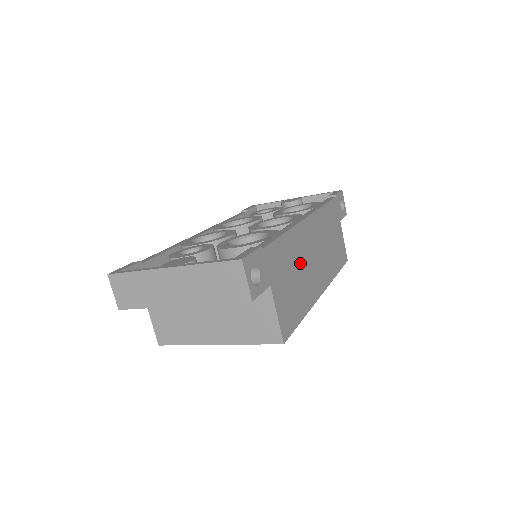
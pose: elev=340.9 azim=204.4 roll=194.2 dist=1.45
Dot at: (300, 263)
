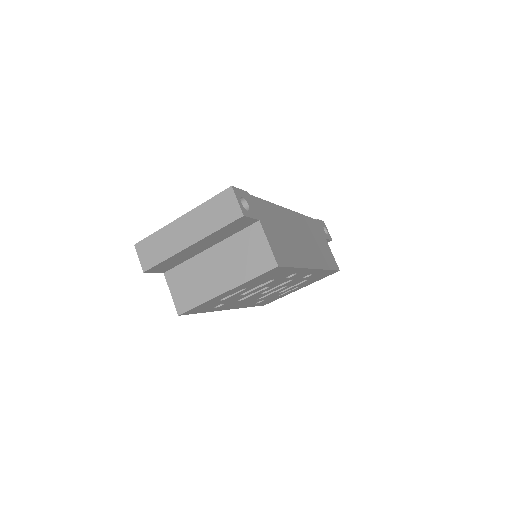
Dot at: (287, 231)
